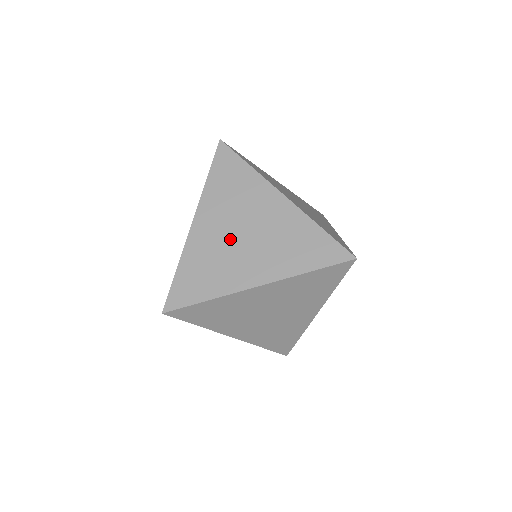
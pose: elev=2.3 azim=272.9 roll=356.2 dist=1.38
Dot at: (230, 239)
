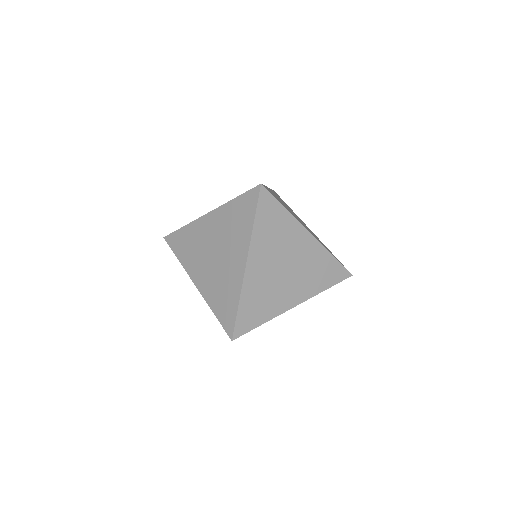
Dot at: (276, 274)
